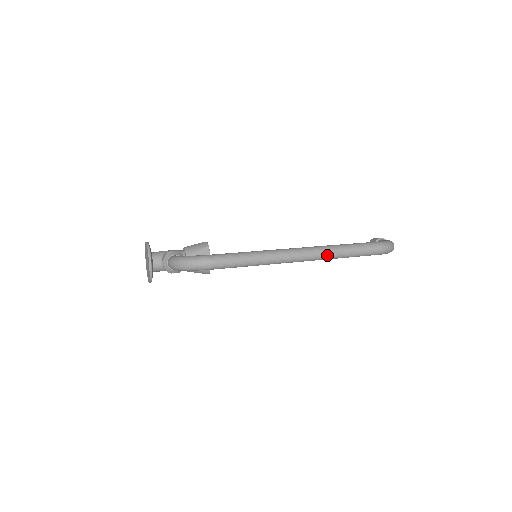
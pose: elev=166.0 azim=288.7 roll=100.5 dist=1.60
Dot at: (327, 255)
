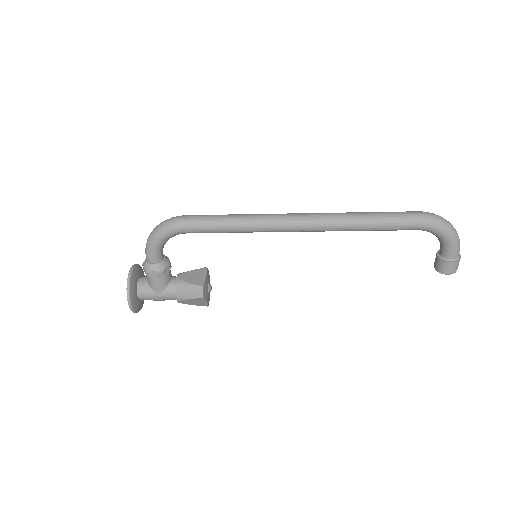
Dot at: (337, 216)
